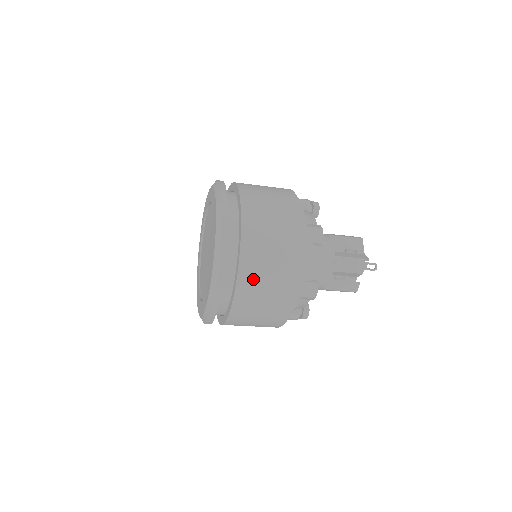
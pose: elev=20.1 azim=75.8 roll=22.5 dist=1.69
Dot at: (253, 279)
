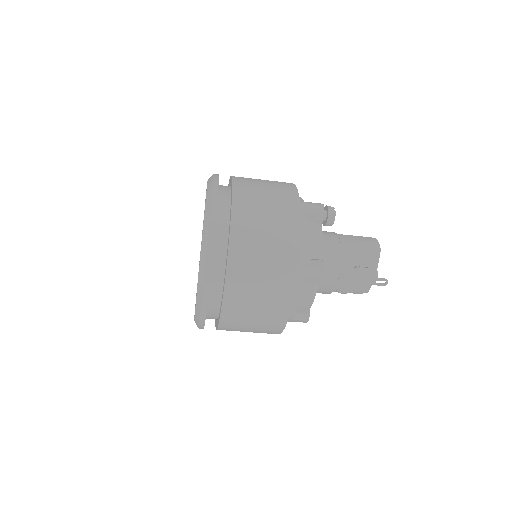
Dot at: (236, 322)
